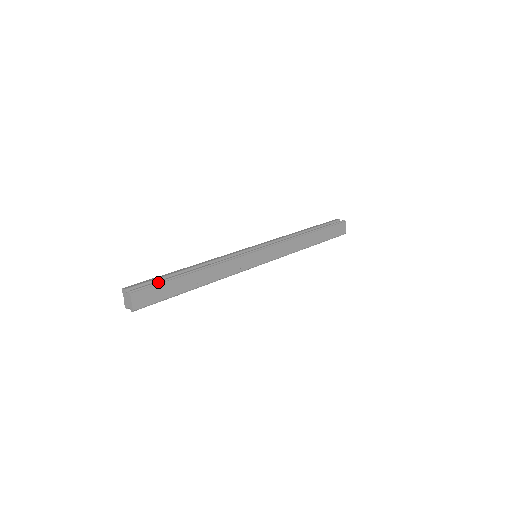
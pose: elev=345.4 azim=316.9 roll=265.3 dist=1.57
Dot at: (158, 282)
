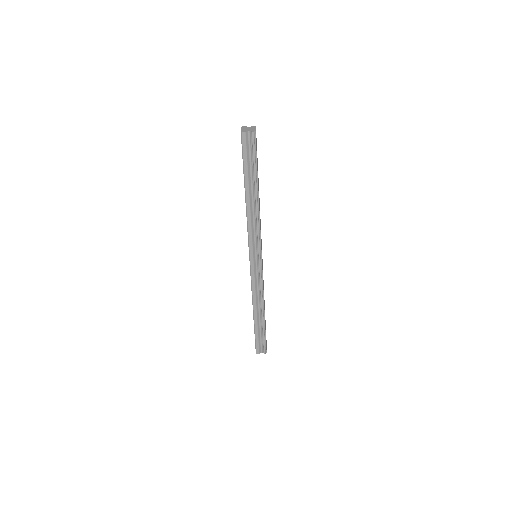
Dot at: occluded
